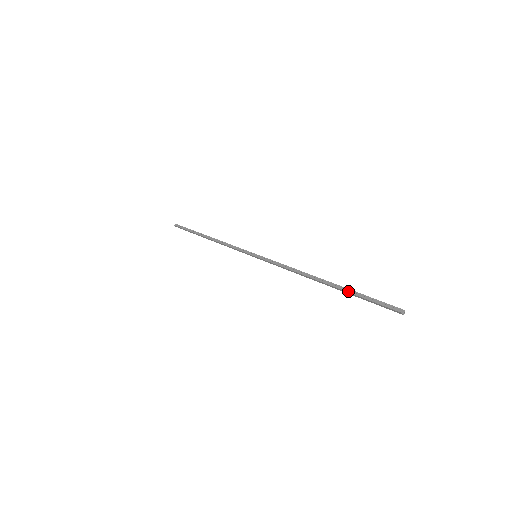
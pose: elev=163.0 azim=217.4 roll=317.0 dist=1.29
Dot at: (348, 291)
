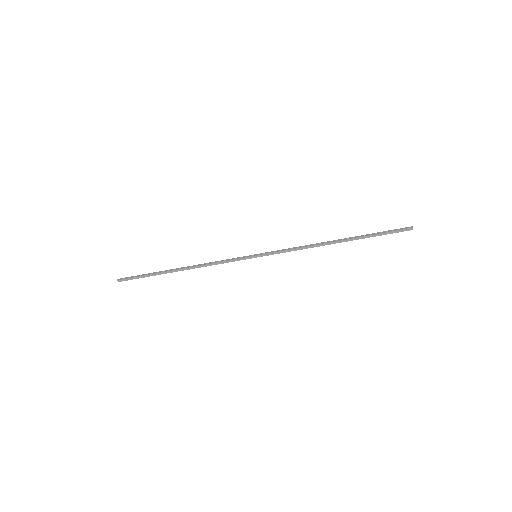
Dot at: (365, 235)
